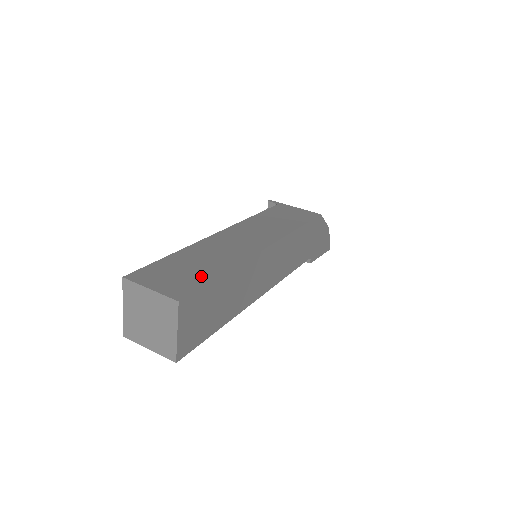
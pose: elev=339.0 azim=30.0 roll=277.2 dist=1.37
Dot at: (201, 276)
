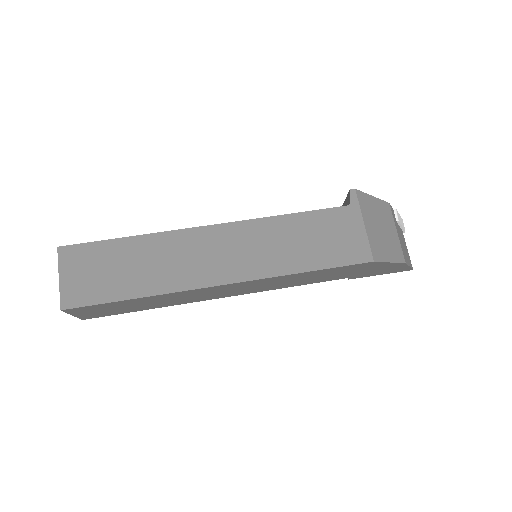
Dot at: (111, 289)
